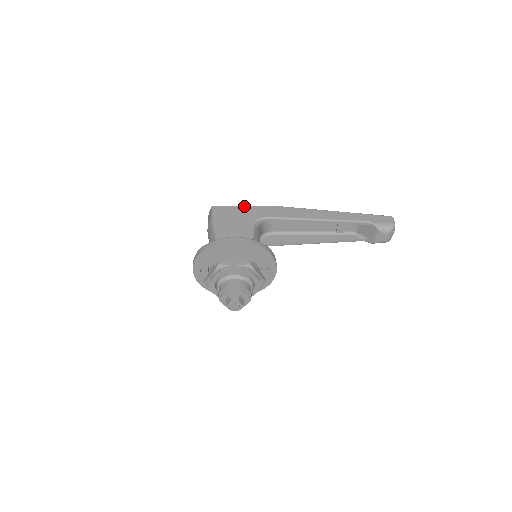
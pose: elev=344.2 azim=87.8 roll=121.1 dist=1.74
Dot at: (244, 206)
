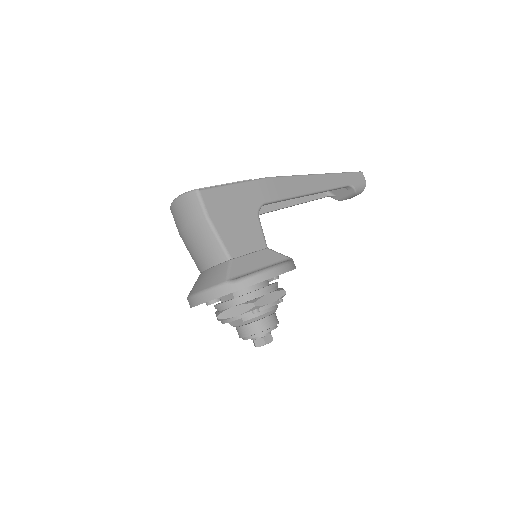
Dot at: (236, 184)
